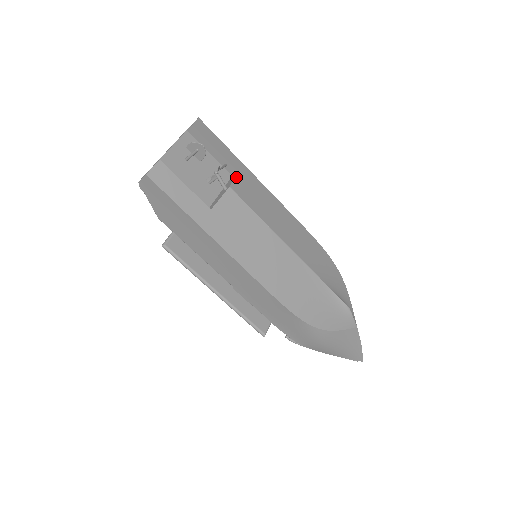
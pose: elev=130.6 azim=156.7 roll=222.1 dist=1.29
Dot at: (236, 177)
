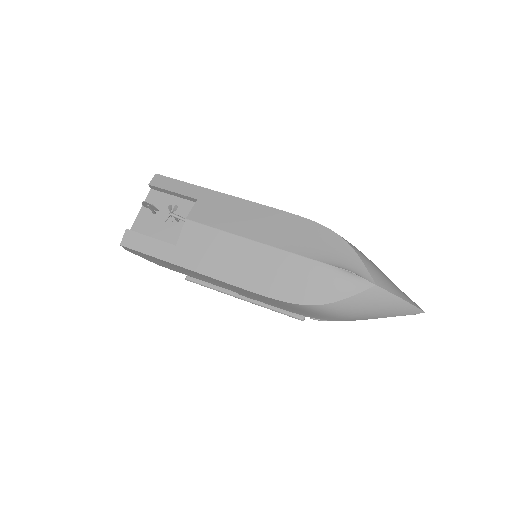
Dot at: (194, 205)
